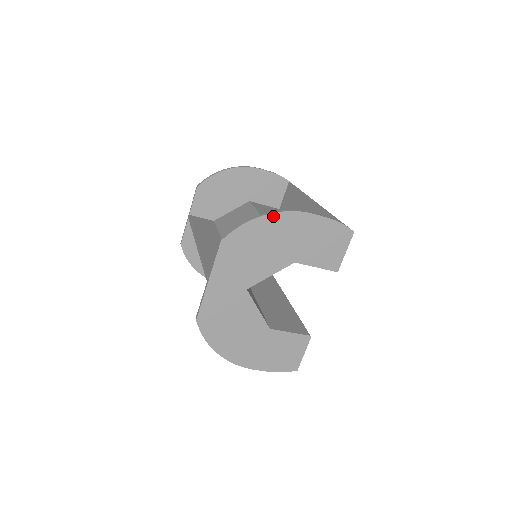
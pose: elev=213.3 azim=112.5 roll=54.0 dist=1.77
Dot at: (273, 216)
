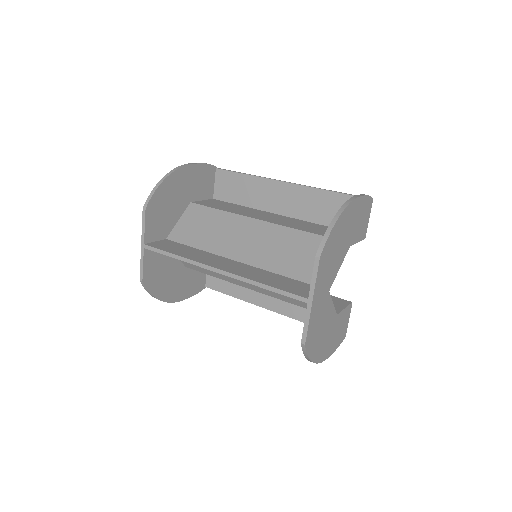
Dot at: (343, 213)
